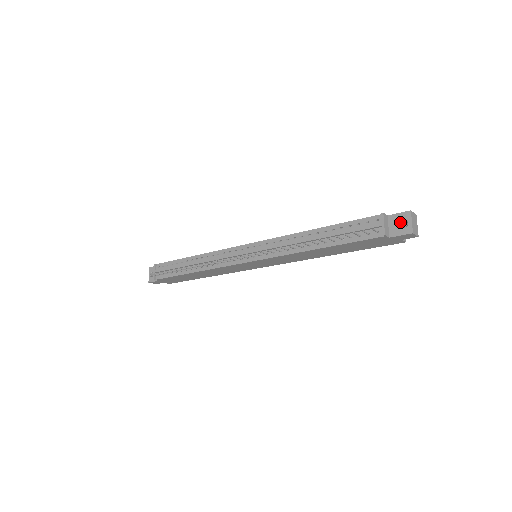
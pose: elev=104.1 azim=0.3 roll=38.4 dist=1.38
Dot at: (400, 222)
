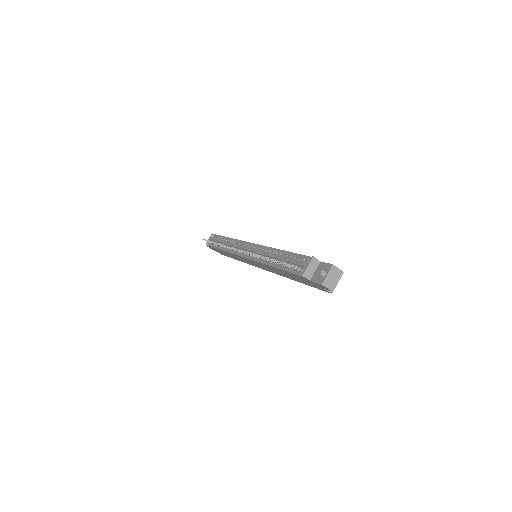
Dot at: (323, 271)
